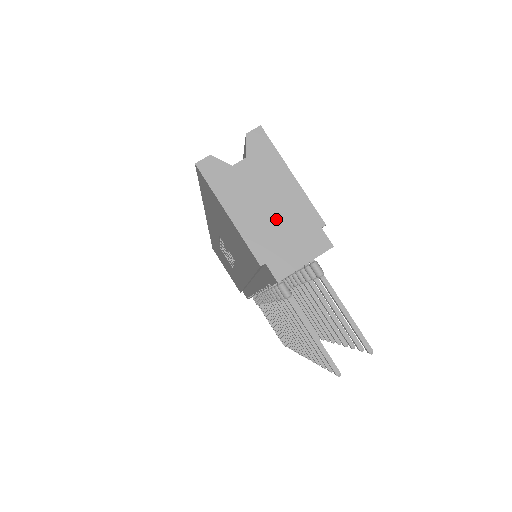
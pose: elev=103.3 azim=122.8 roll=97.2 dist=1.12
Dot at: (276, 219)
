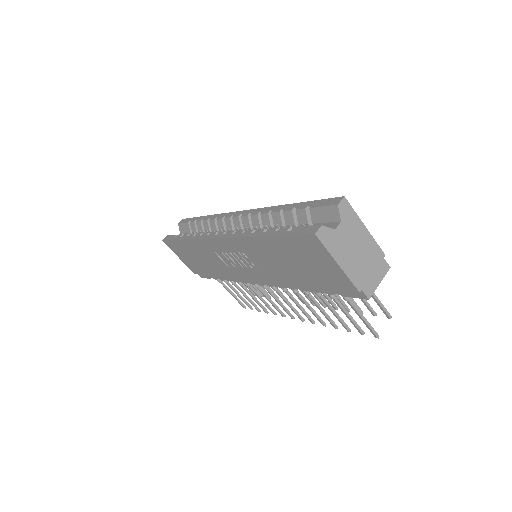
Dot at: (362, 259)
